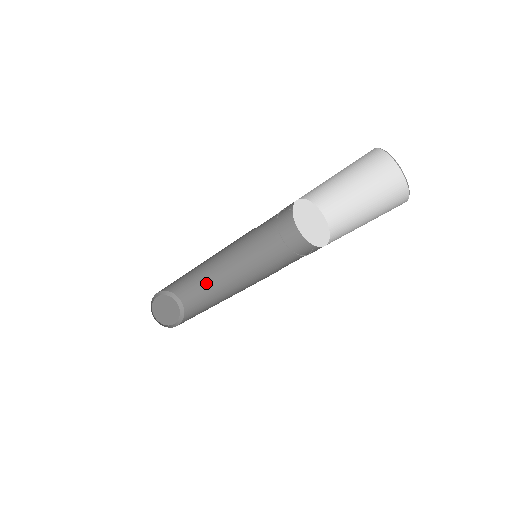
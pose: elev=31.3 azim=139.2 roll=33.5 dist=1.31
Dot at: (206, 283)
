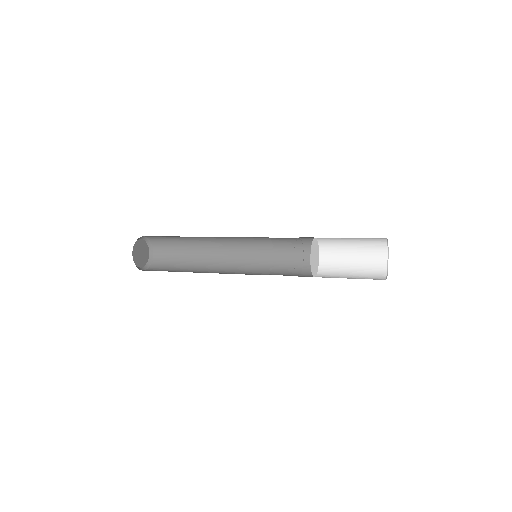
Dot at: (186, 240)
